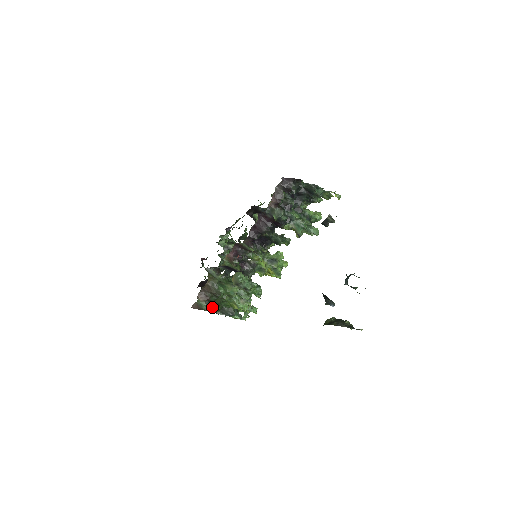
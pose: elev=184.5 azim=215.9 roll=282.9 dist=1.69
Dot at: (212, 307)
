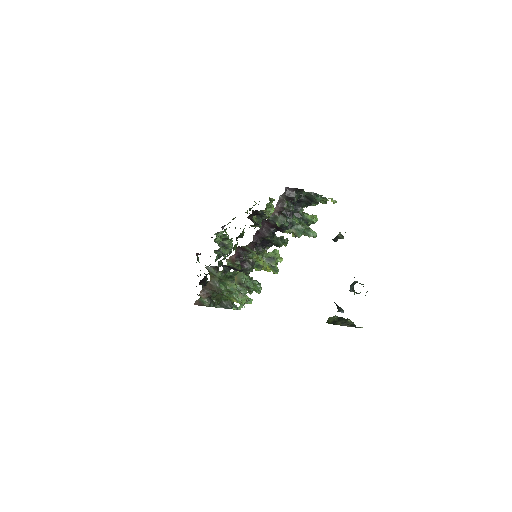
Dot at: (212, 302)
